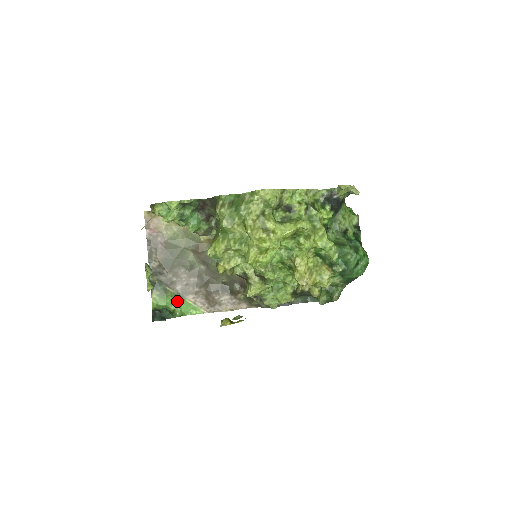
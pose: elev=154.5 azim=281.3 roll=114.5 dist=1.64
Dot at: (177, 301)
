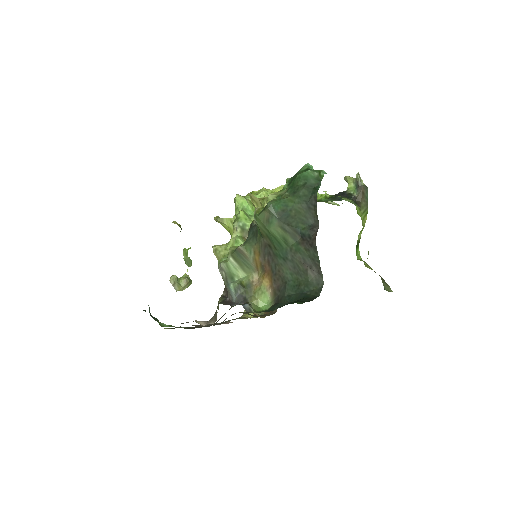
Dot at: occluded
